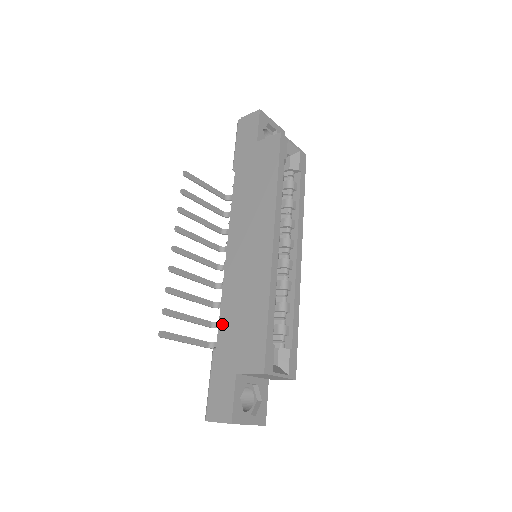
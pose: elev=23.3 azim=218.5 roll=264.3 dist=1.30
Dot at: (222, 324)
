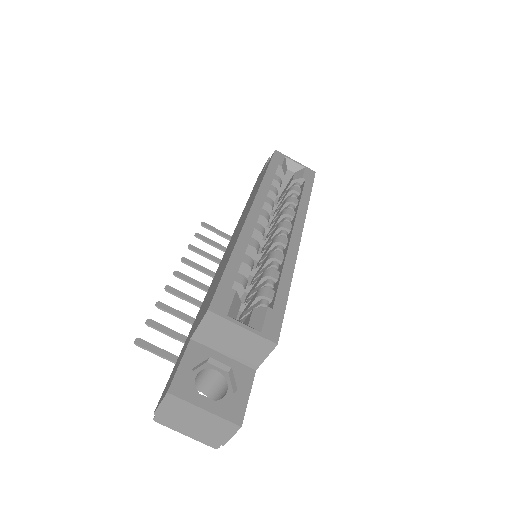
Dot at: (199, 311)
